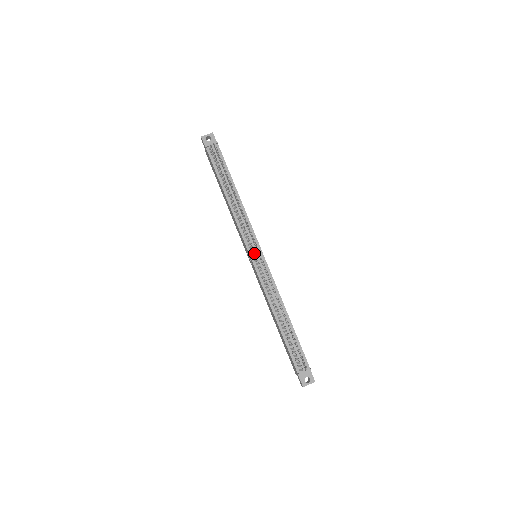
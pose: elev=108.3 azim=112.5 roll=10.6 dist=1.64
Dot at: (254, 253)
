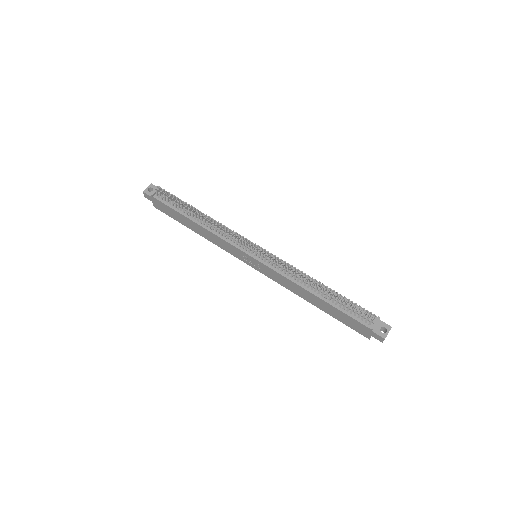
Dot at: (253, 250)
